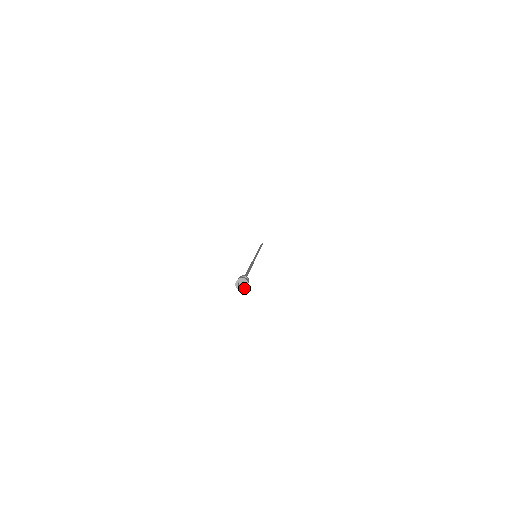
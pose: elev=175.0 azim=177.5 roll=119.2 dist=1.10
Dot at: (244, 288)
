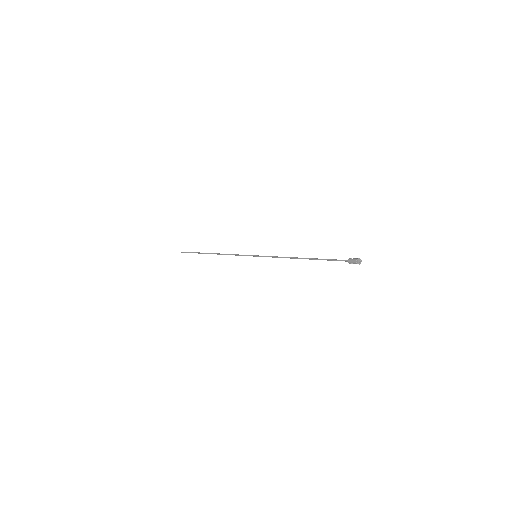
Dot at: occluded
